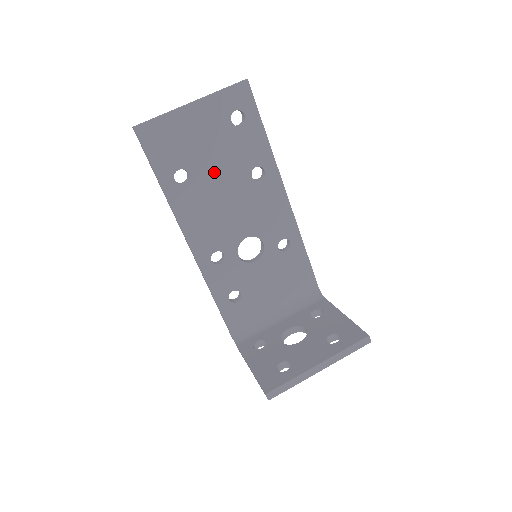
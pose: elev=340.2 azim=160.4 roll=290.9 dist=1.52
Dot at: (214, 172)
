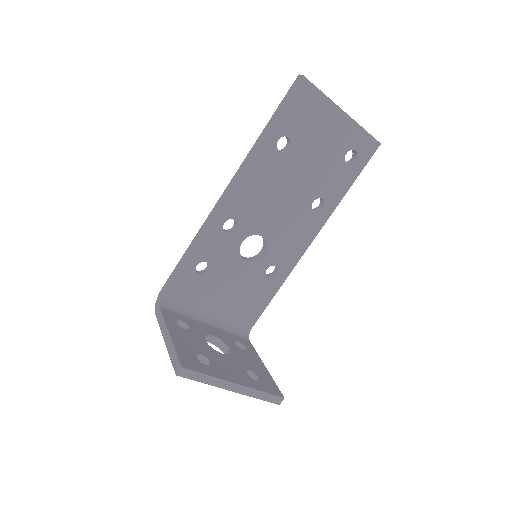
Dot at: (301, 168)
